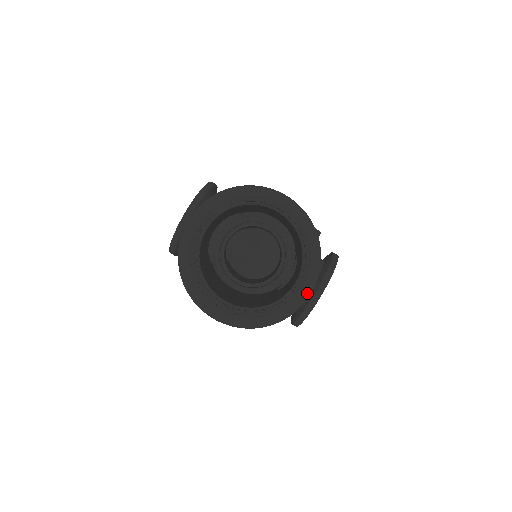
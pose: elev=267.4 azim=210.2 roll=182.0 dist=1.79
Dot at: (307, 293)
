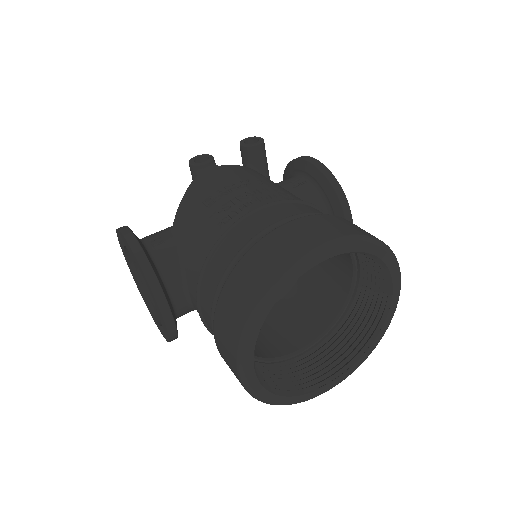
Dot at: (399, 290)
